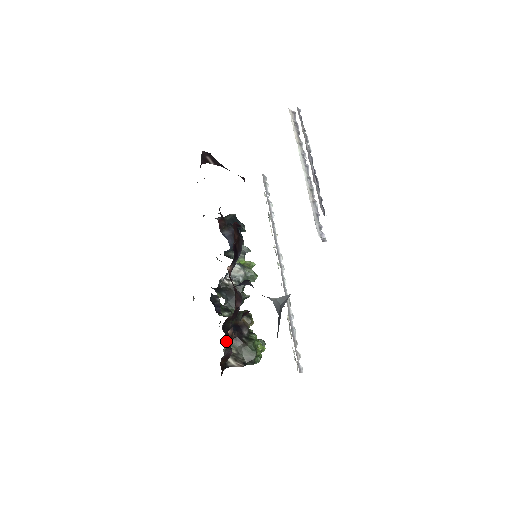
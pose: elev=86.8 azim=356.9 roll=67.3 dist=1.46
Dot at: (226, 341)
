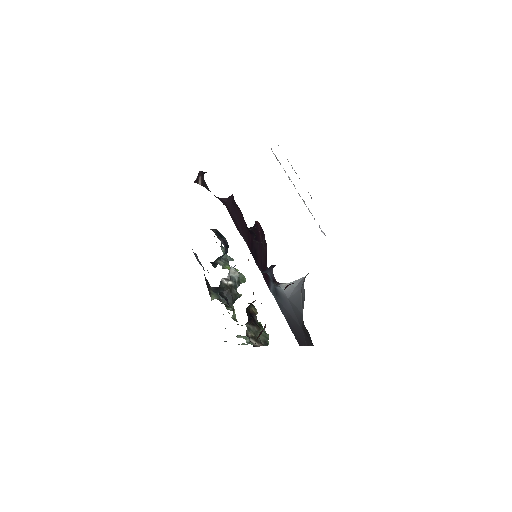
Dot at: (246, 326)
